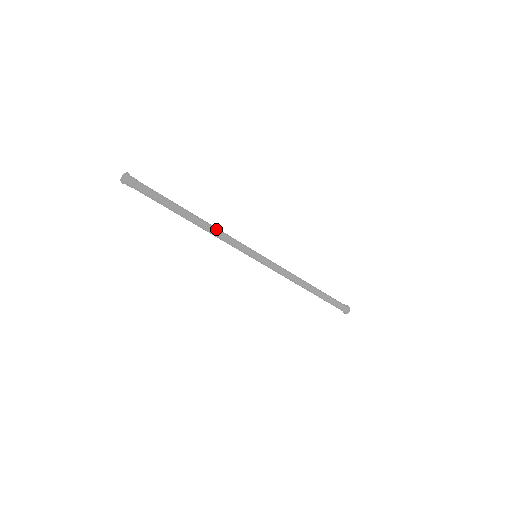
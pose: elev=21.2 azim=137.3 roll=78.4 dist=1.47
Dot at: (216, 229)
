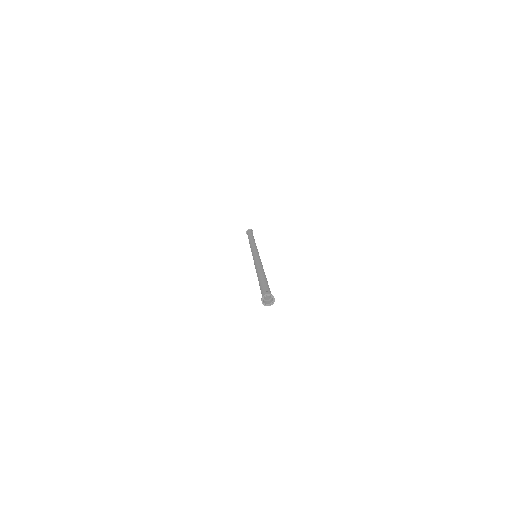
Dot at: occluded
